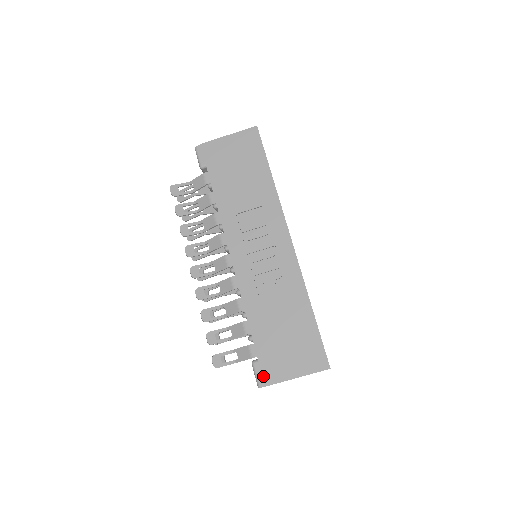
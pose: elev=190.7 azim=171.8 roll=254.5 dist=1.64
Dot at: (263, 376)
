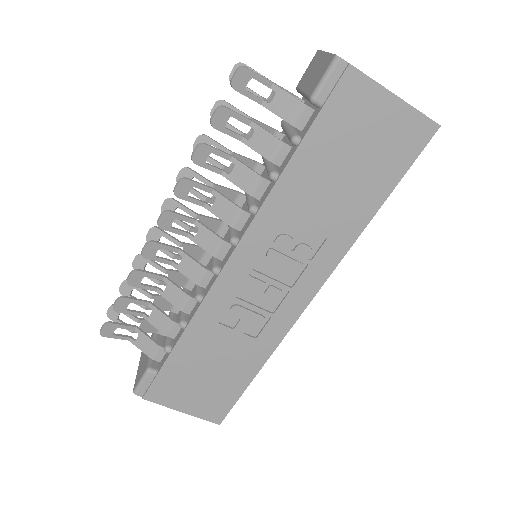
Dot at: (148, 390)
